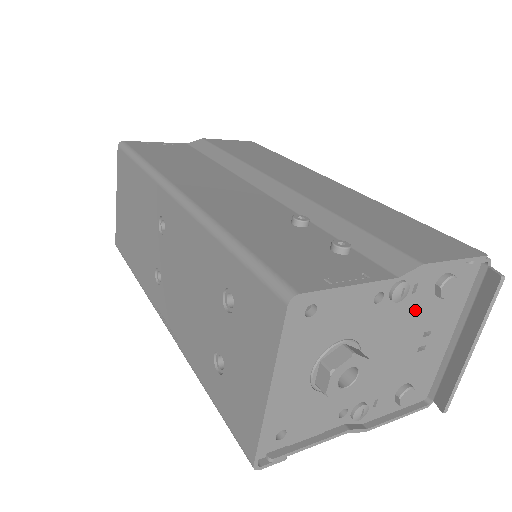
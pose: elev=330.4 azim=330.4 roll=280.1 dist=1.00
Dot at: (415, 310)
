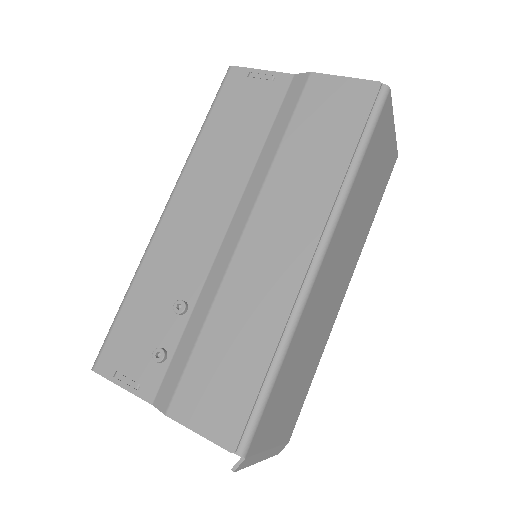
Dot at: occluded
